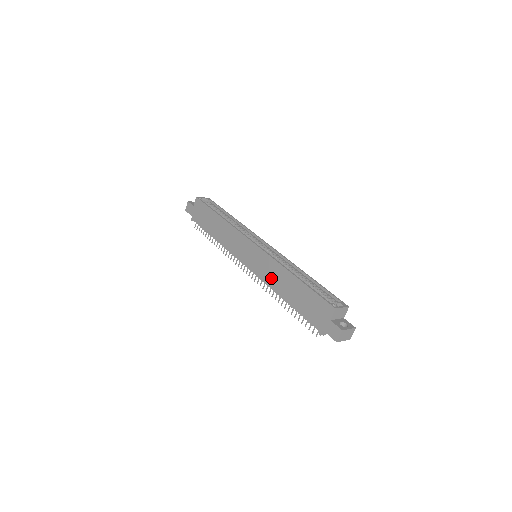
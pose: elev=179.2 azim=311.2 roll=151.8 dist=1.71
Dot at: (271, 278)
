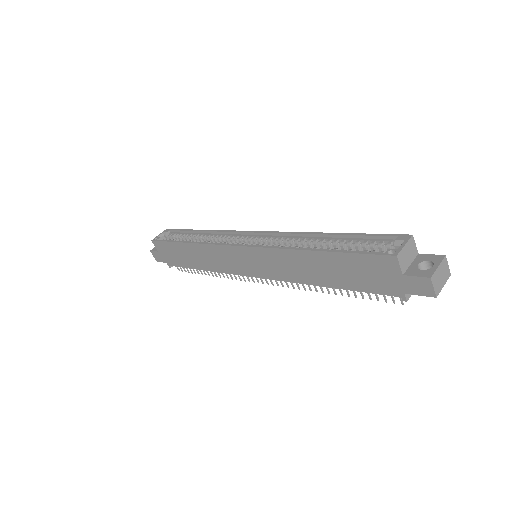
Dot at: (290, 272)
